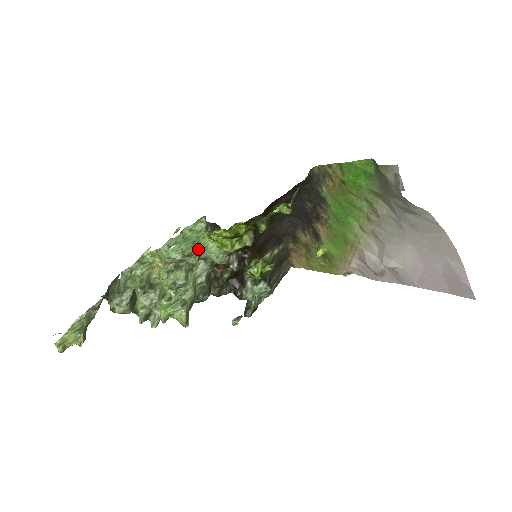
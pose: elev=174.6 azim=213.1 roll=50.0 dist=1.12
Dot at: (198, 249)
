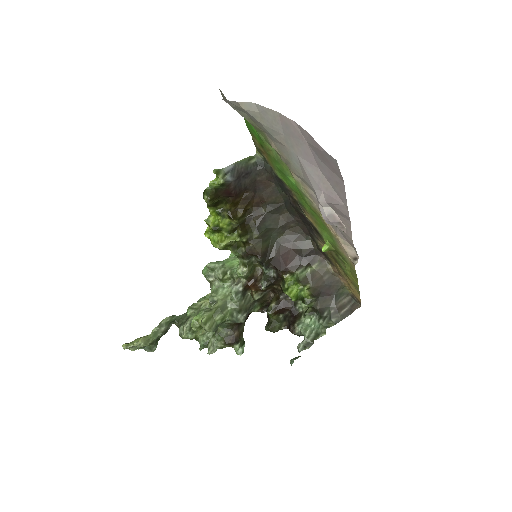
Dot at: (223, 266)
